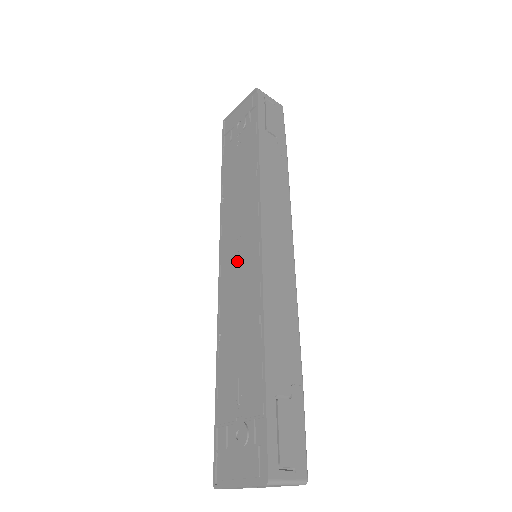
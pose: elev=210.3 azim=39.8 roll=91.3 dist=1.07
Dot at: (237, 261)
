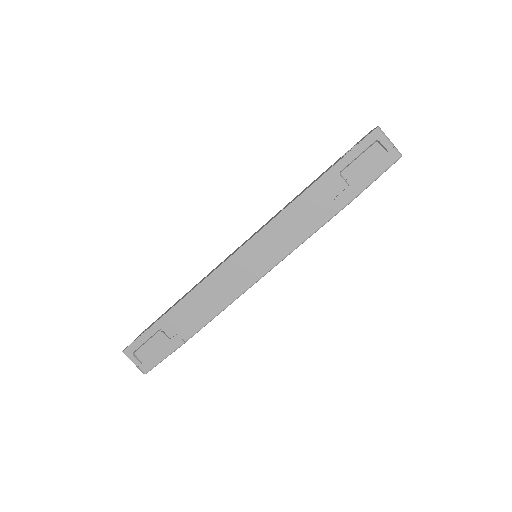
Dot at: occluded
